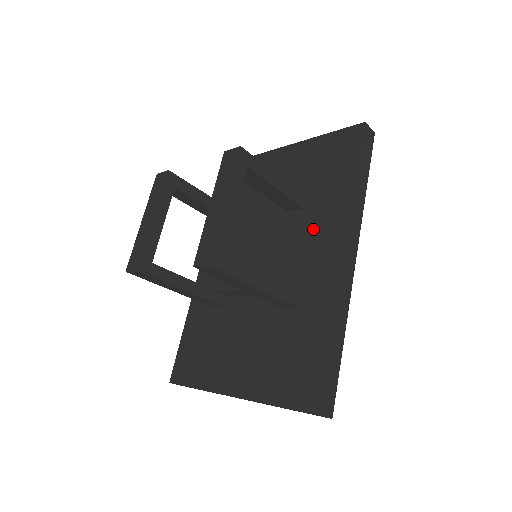
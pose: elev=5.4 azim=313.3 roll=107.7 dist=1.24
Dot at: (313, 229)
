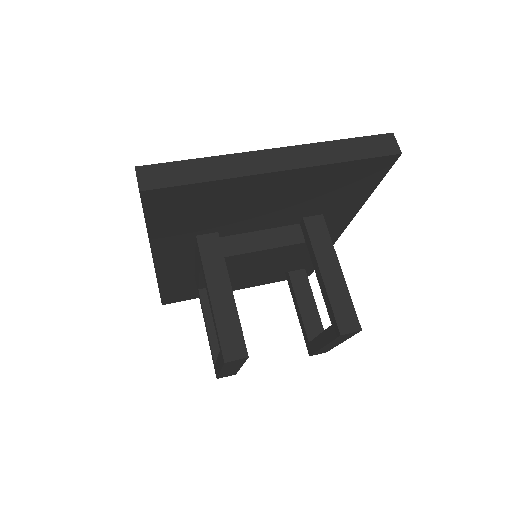
Dot at: occluded
